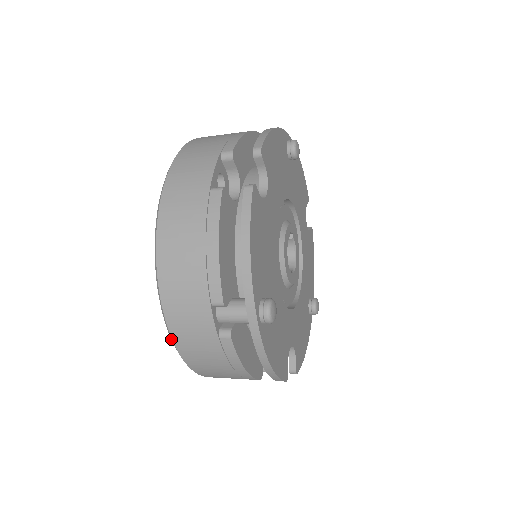
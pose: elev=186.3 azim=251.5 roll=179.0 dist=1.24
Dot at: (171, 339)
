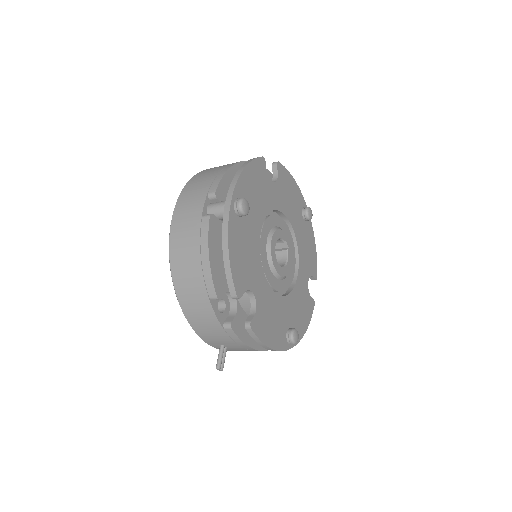
Dot at: (170, 228)
